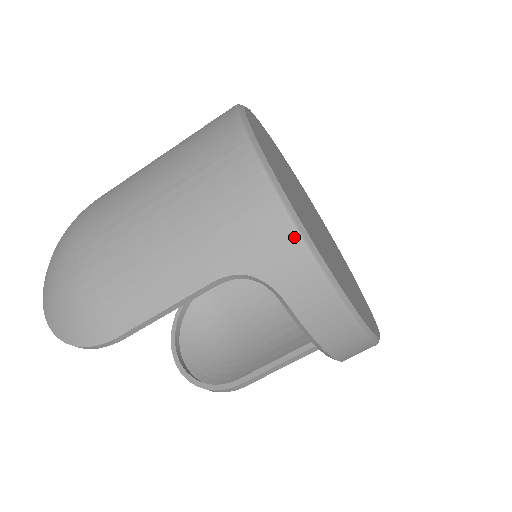
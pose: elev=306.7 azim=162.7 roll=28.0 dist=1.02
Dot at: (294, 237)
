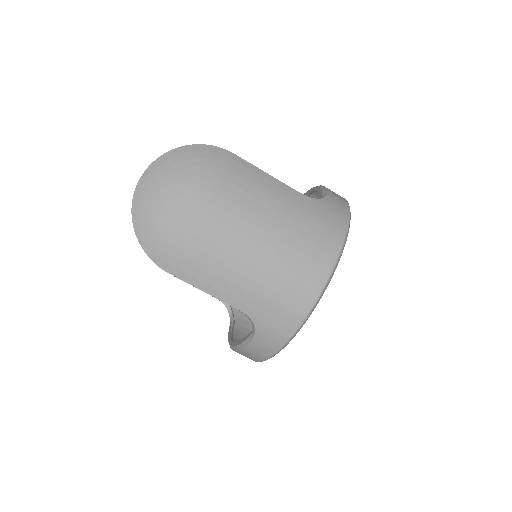
Dot at: (288, 337)
